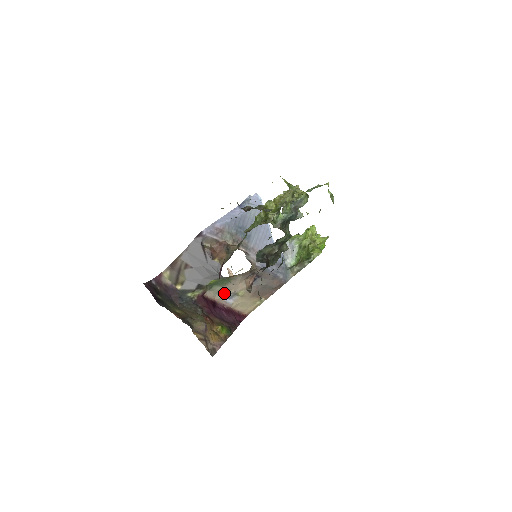
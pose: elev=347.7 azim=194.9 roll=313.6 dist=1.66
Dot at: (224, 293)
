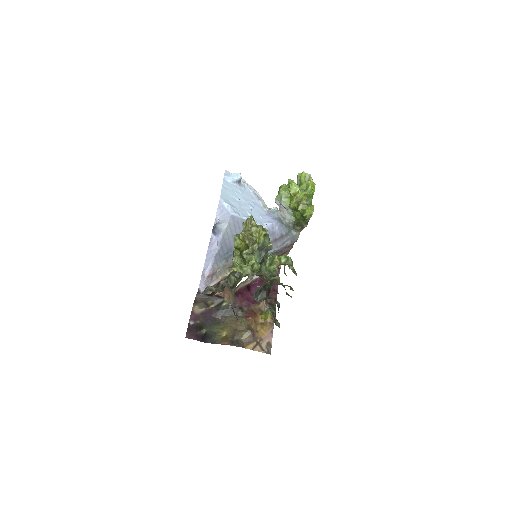
Dot at: occluded
